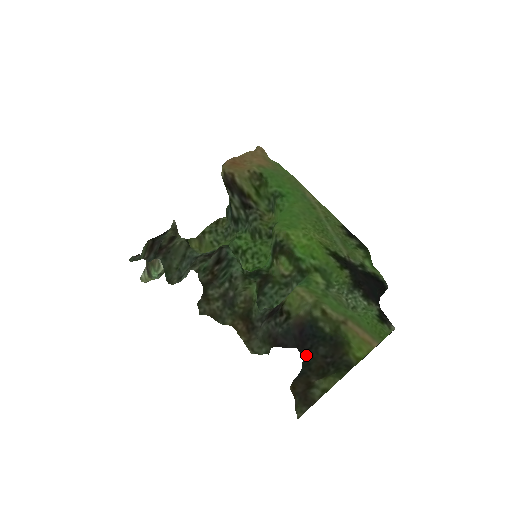
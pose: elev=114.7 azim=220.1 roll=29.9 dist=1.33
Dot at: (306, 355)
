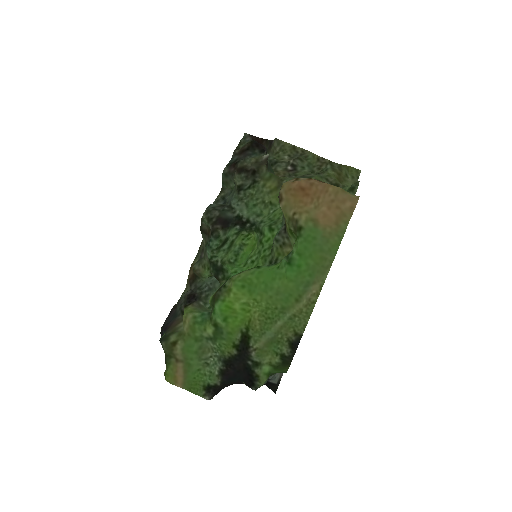
Dot at: occluded
